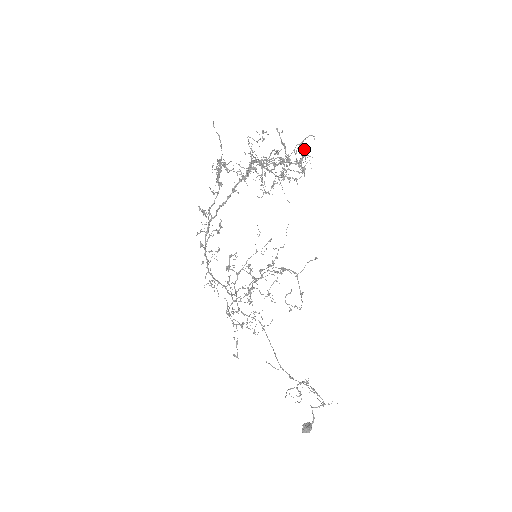
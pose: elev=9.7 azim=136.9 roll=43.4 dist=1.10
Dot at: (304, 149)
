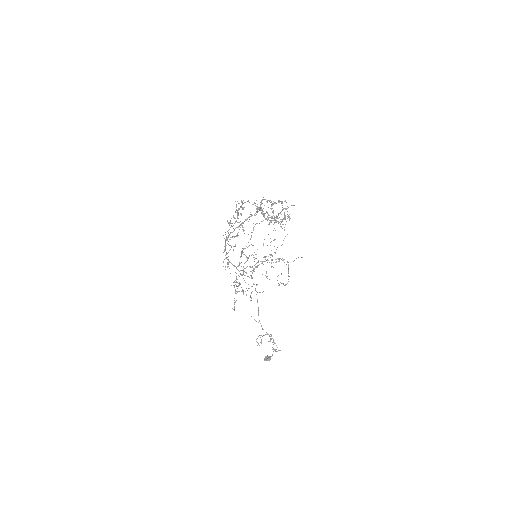
Dot at: occluded
